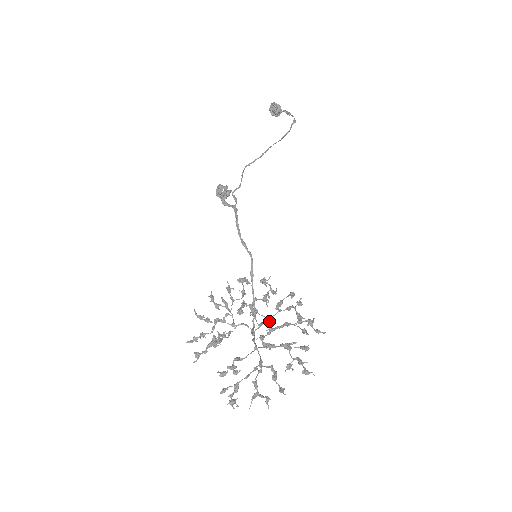
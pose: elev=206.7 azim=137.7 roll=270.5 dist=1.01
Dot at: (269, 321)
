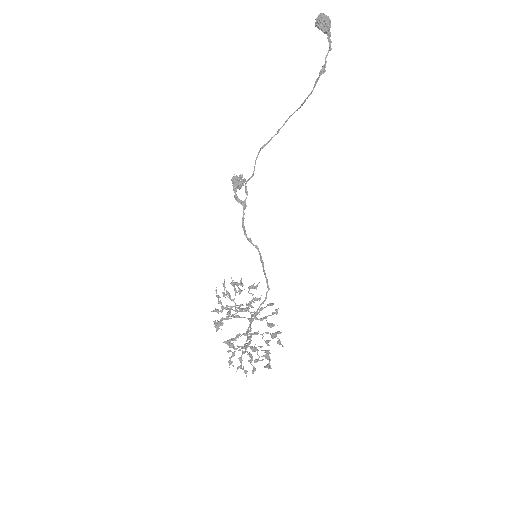
Dot at: (237, 335)
